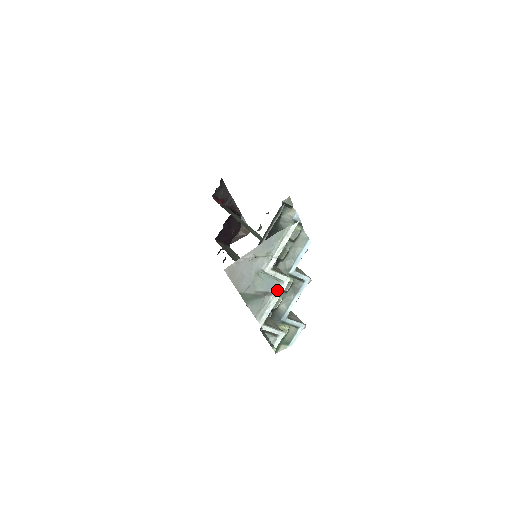
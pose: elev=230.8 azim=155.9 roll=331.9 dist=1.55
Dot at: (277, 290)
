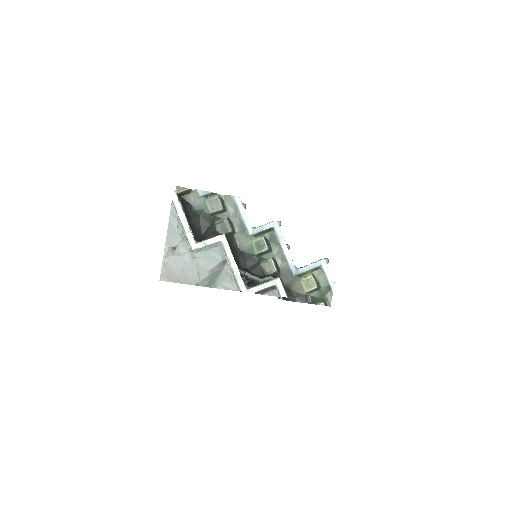
Dot at: (225, 253)
